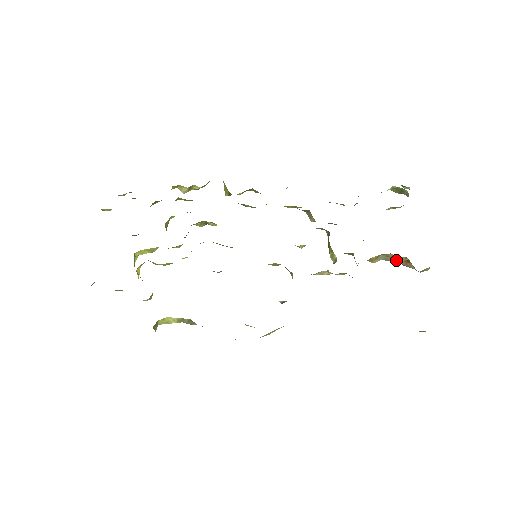
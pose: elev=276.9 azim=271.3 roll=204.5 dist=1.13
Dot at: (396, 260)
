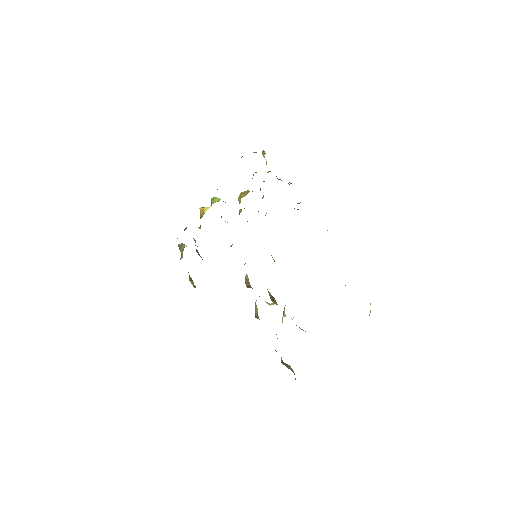
Dot at: occluded
